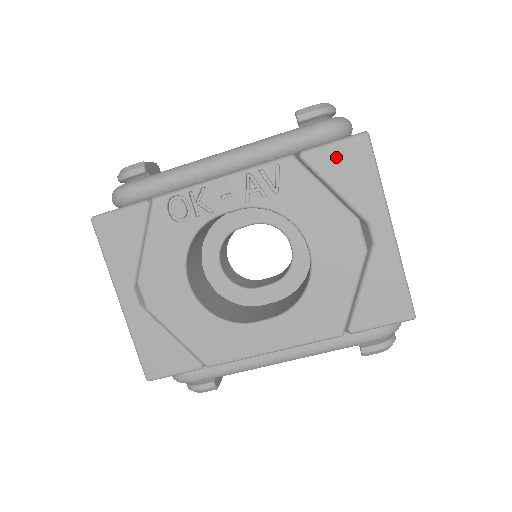
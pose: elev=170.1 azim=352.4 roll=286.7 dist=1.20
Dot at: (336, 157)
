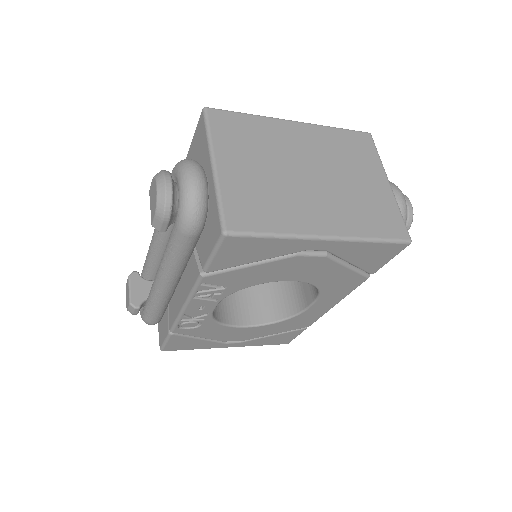
Dot at: (228, 256)
